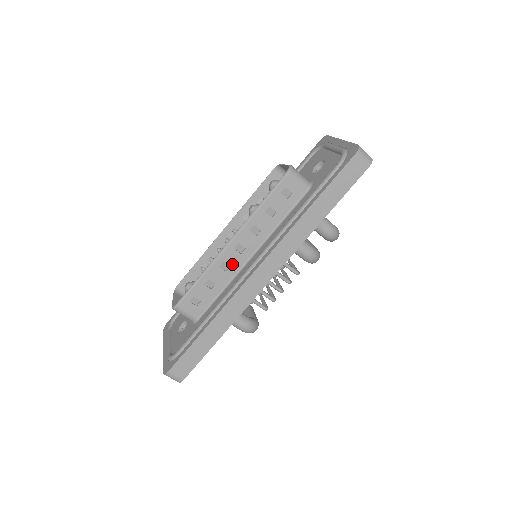
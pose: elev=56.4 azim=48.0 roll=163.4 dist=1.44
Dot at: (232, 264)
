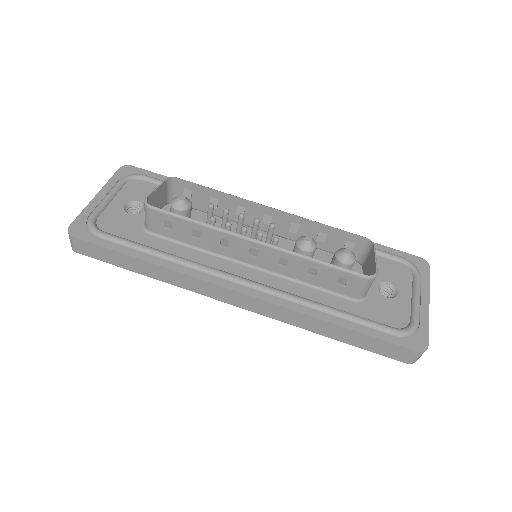
Dot at: (232, 250)
